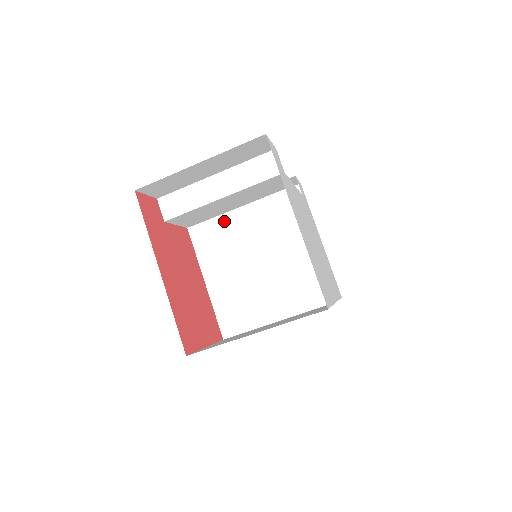
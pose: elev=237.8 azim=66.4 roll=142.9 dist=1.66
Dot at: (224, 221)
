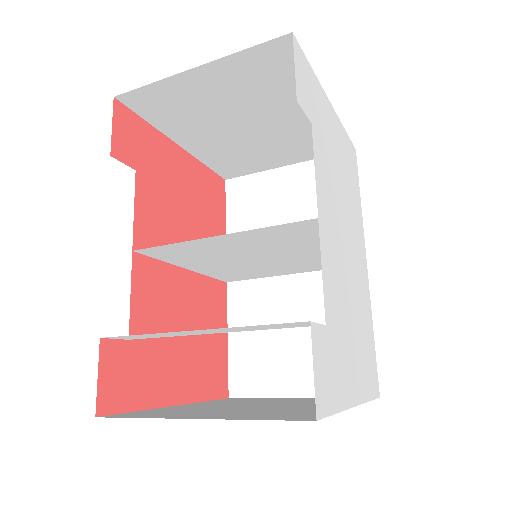
Dot at: (194, 245)
